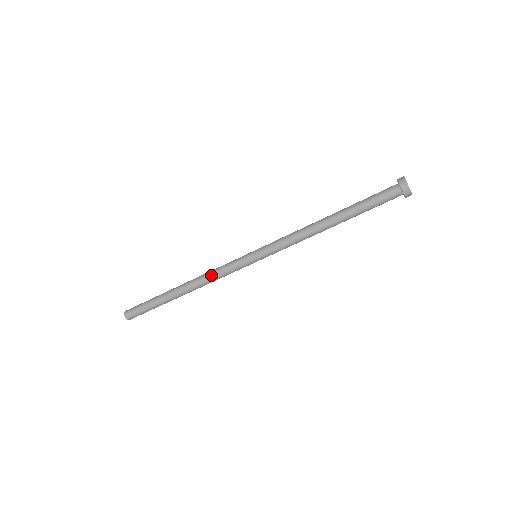
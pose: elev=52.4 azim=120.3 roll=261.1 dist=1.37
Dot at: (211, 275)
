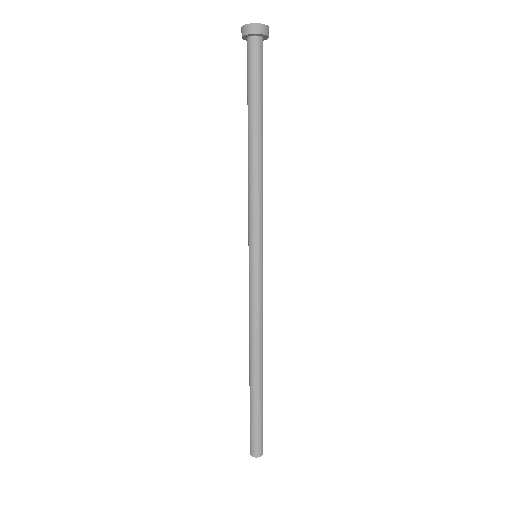
Dot at: (251, 322)
